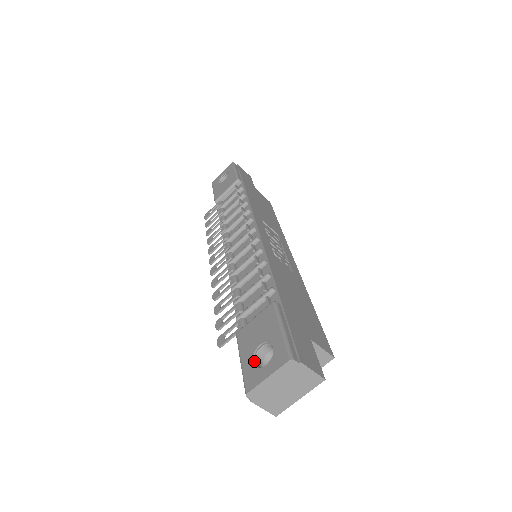
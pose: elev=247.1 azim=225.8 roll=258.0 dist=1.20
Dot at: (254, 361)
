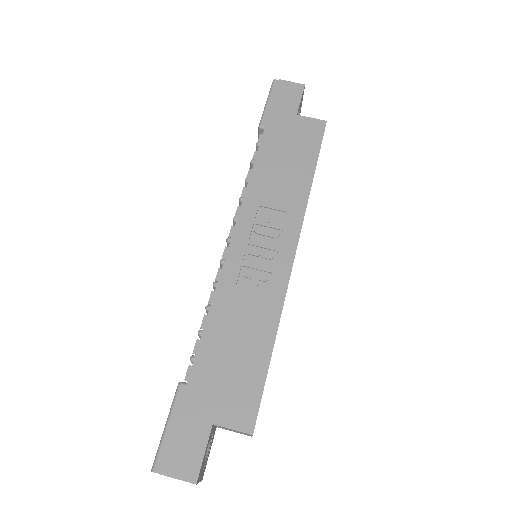
Dot at: occluded
